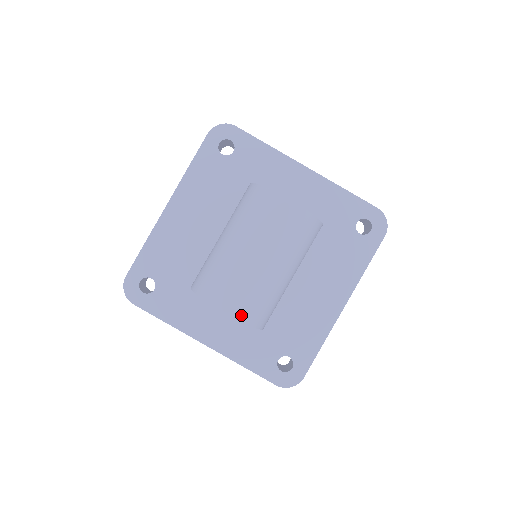
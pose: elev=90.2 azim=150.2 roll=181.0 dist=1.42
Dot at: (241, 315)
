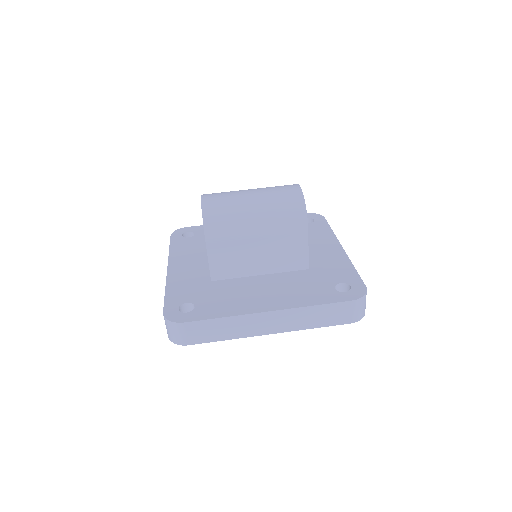
Dot at: (206, 203)
